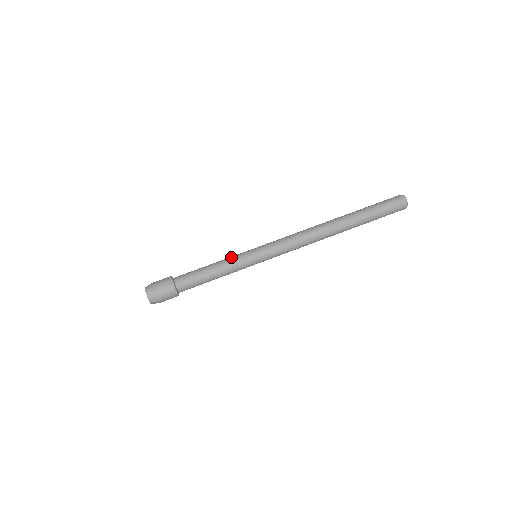
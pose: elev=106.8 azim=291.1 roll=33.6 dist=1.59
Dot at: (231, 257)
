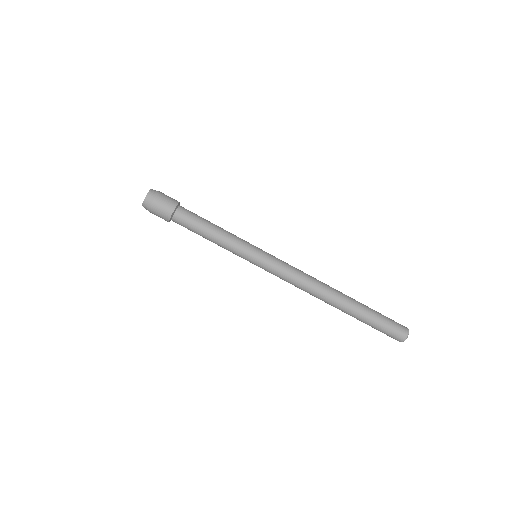
Dot at: occluded
